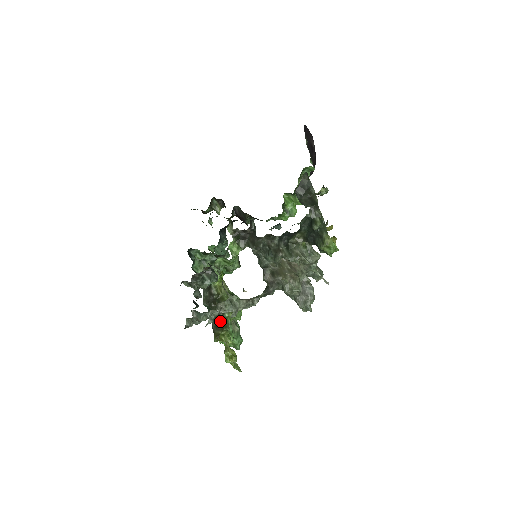
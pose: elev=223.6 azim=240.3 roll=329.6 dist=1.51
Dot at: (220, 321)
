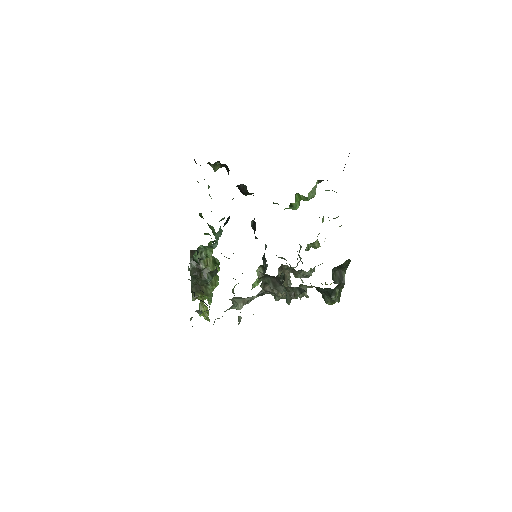
Dot at: (201, 287)
